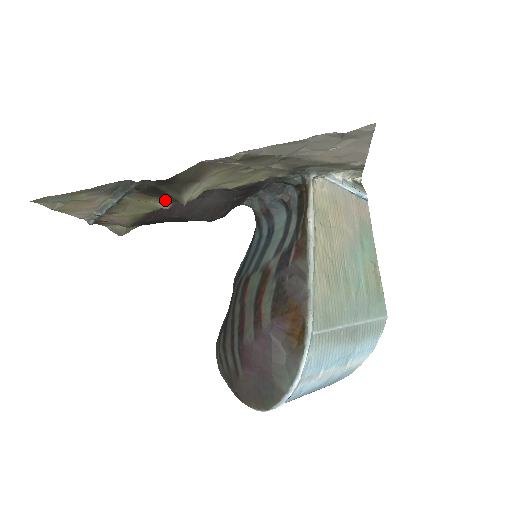
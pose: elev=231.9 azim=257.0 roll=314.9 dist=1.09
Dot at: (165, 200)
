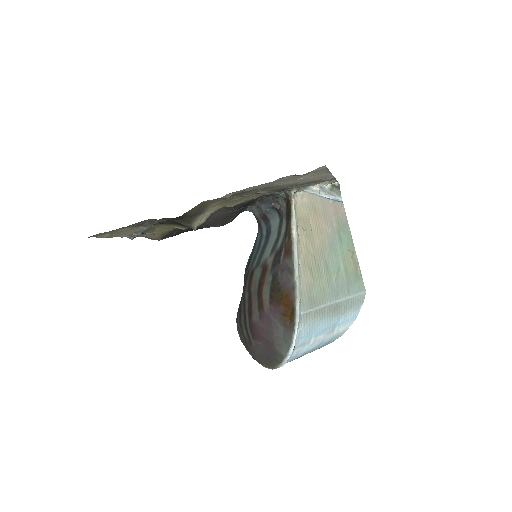
Dot at: (181, 226)
